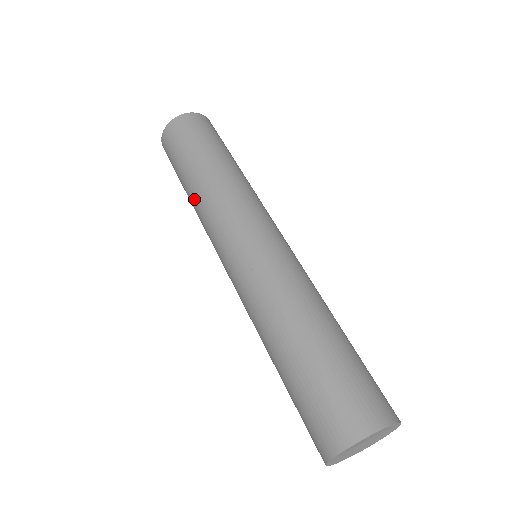
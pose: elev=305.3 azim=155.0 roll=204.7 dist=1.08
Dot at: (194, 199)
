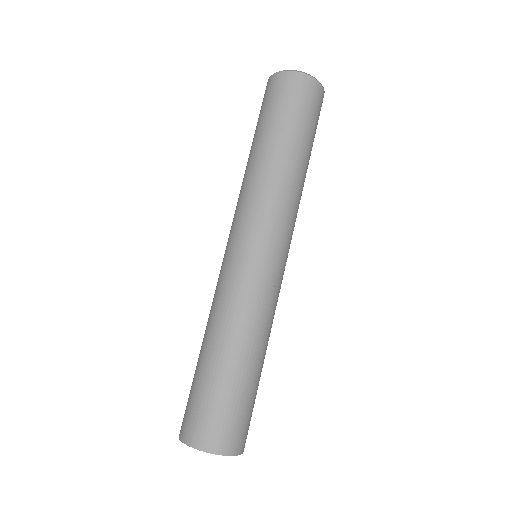
Dot at: occluded
